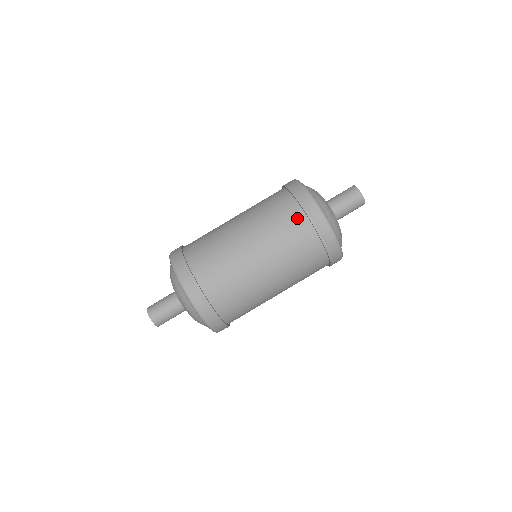
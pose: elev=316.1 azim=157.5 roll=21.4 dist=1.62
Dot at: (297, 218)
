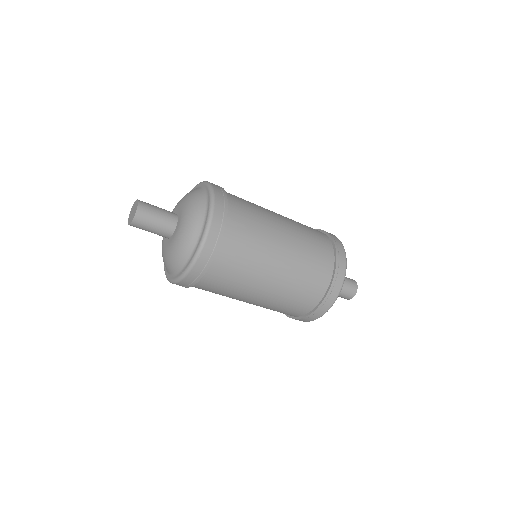
Dot at: (327, 250)
